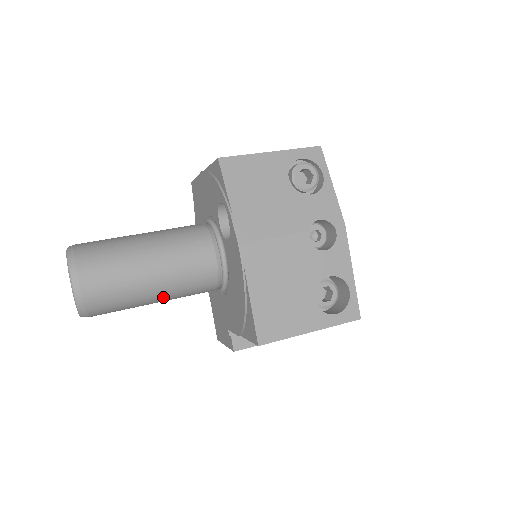
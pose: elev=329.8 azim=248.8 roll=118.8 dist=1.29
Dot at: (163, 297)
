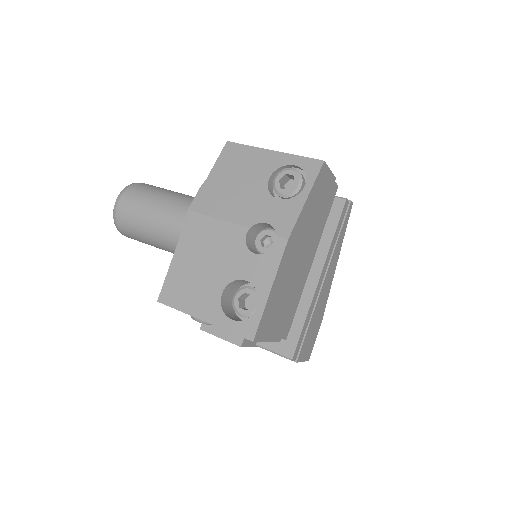
Dot at: (164, 245)
